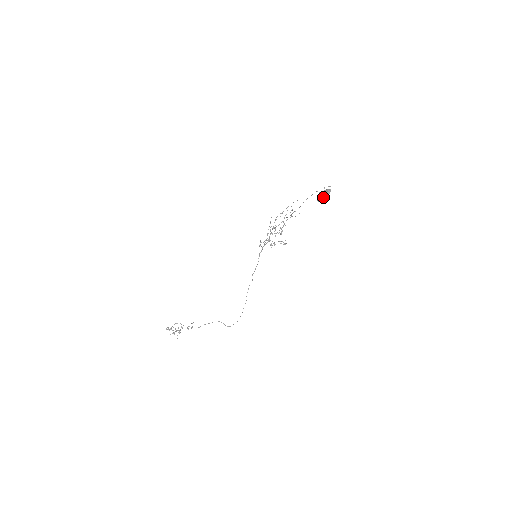
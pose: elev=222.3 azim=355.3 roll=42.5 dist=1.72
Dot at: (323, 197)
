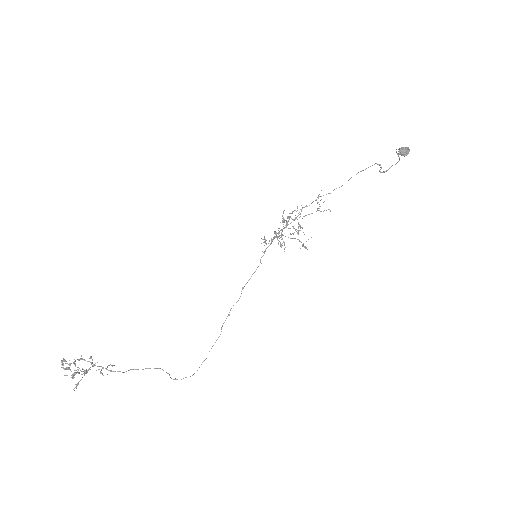
Dot at: occluded
